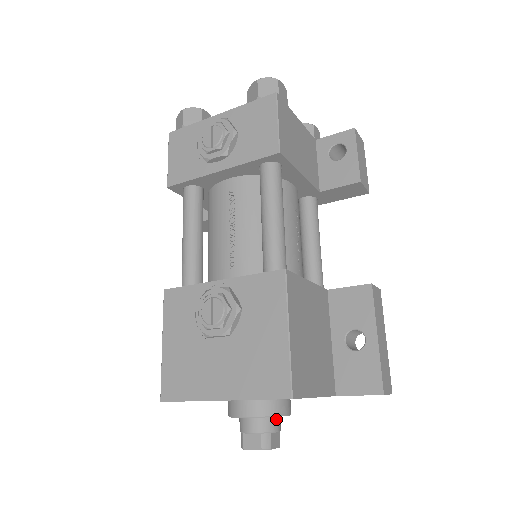
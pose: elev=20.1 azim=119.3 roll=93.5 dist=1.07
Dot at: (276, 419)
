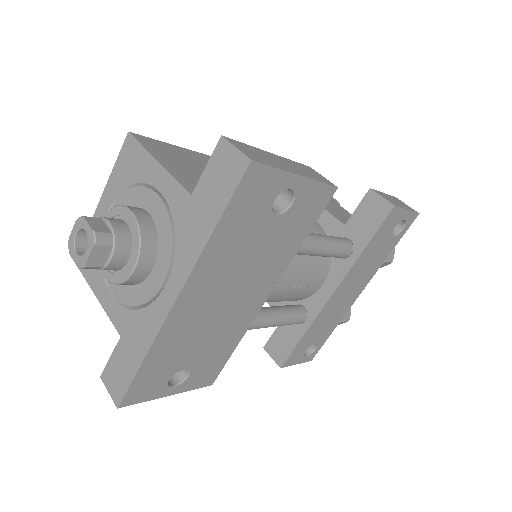
Dot at: (121, 221)
